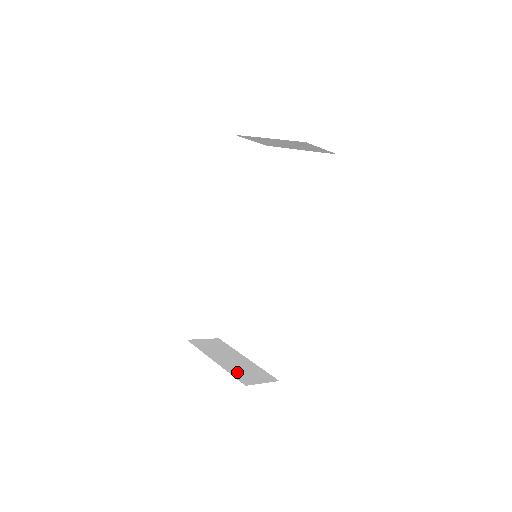
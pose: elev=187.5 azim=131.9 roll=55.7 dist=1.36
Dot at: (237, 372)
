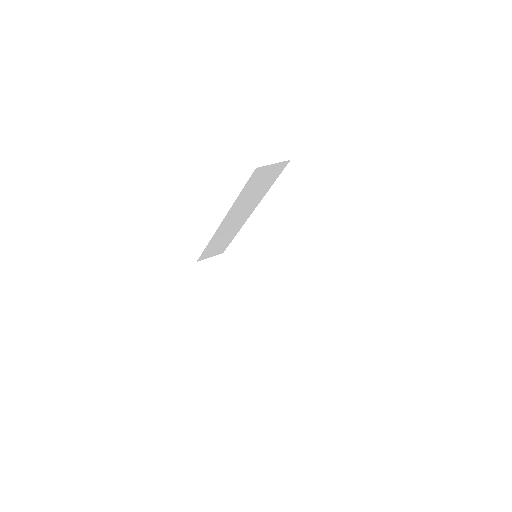
Dot at: (228, 311)
